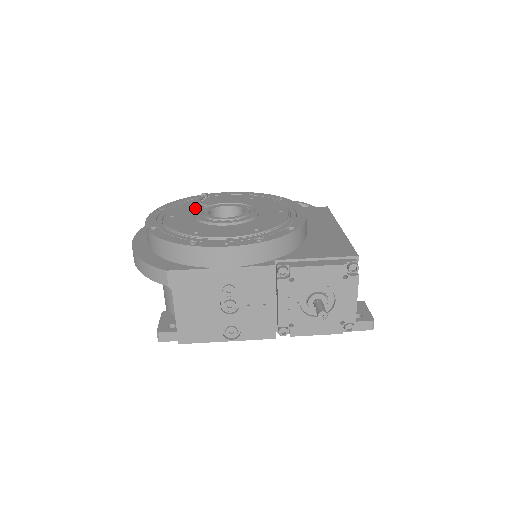
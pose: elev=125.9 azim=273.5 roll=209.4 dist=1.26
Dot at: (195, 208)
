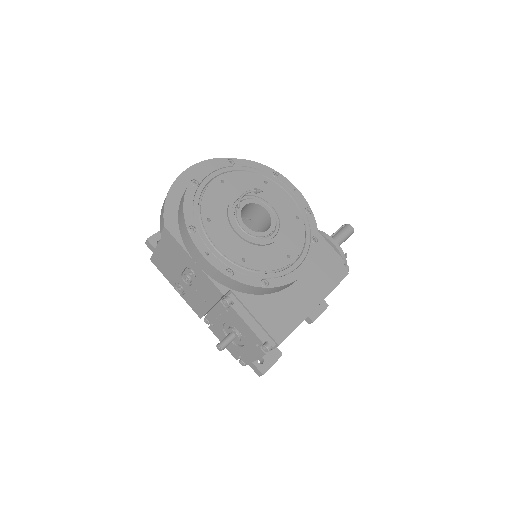
Dot at: (249, 187)
